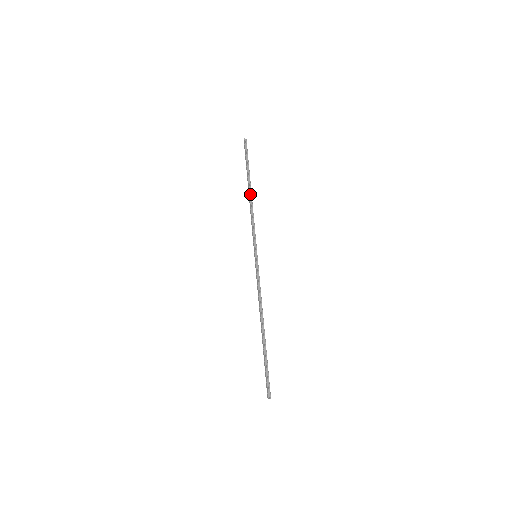
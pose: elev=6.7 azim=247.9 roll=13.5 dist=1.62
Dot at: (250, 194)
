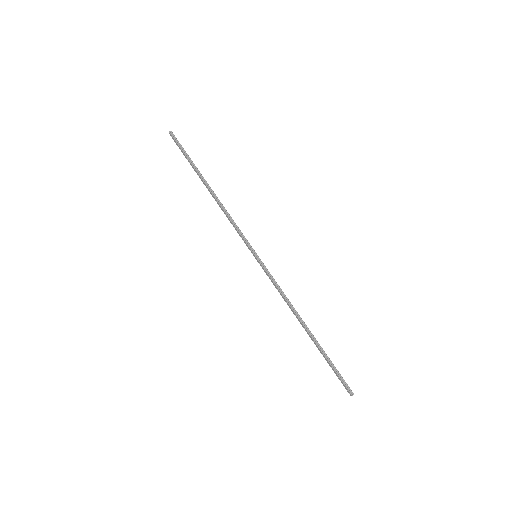
Dot at: (211, 192)
